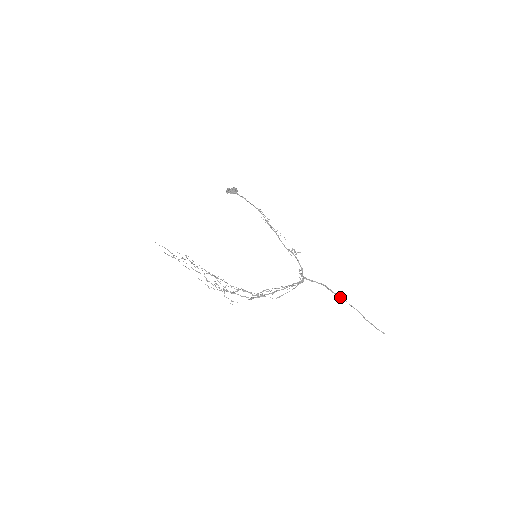
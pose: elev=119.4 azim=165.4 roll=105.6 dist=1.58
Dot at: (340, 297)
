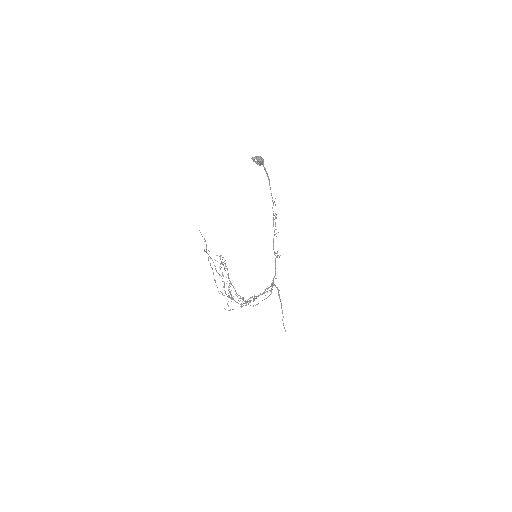
Dot at: occluded
